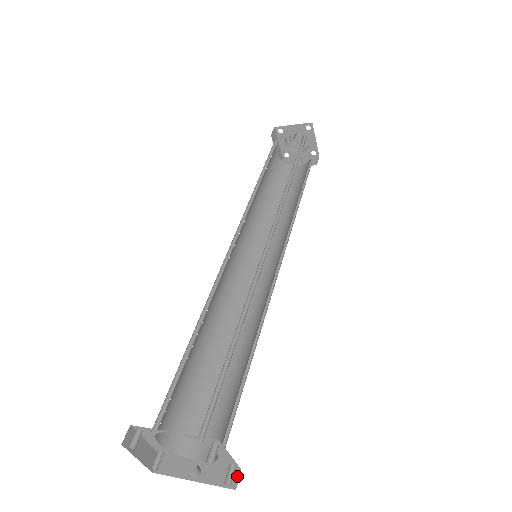
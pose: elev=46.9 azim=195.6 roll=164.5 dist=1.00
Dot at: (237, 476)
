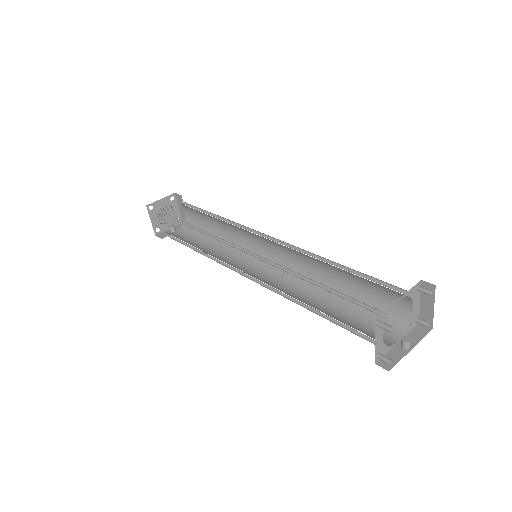
Dot at: (423, 326)
